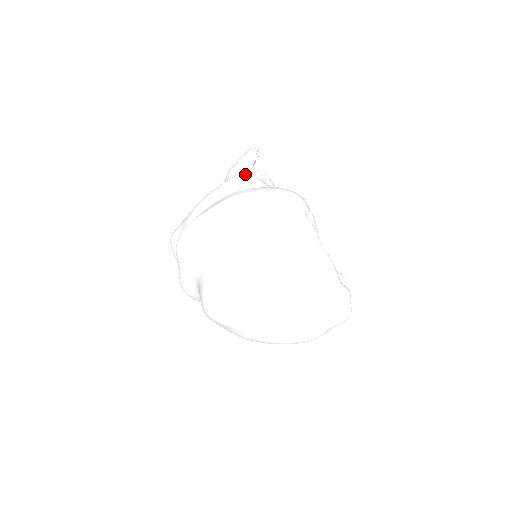
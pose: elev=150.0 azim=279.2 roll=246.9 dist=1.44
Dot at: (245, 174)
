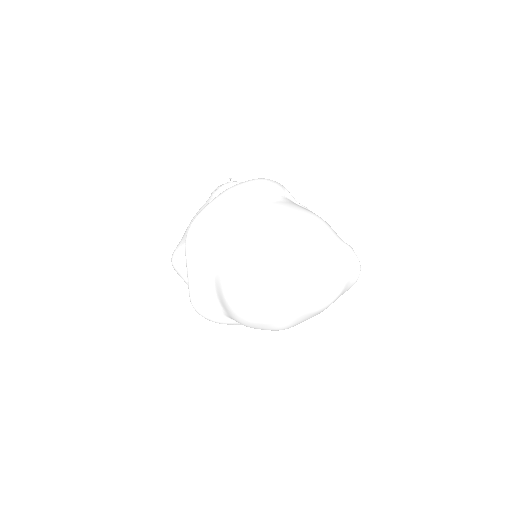
Dot at: occluded
